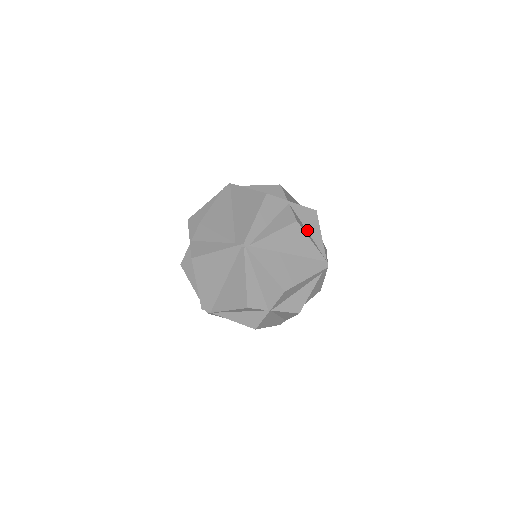
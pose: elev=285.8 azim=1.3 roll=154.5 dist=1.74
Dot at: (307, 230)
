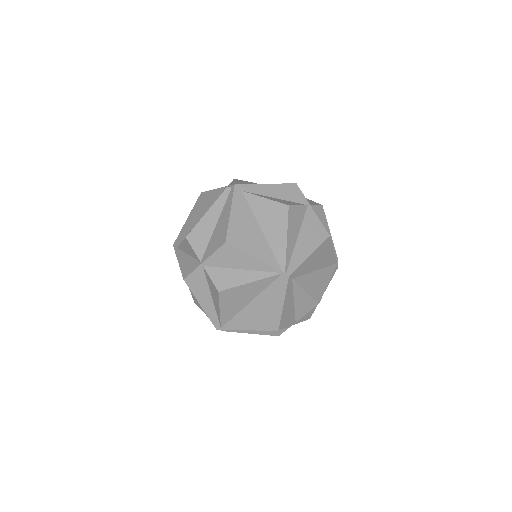
Dot at: (239, 268)
